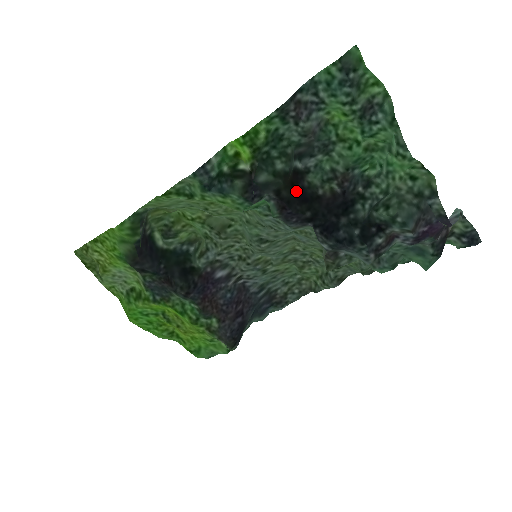
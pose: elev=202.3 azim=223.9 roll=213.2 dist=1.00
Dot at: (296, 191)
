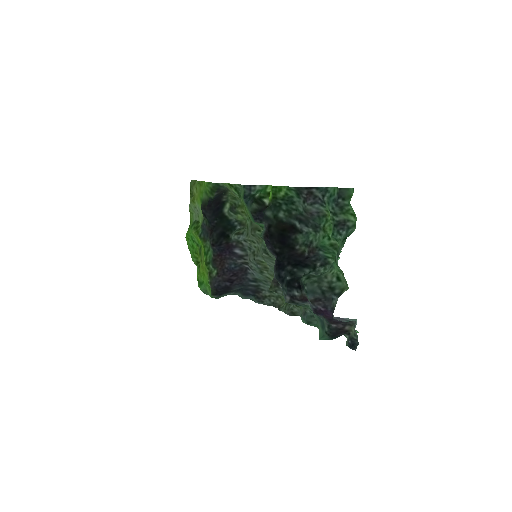
Dot at: (282, 235)
